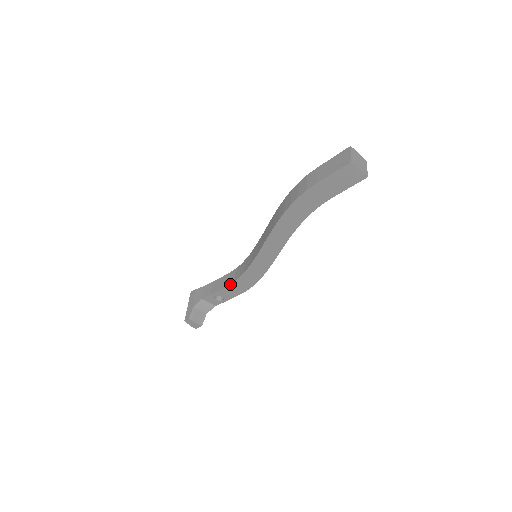
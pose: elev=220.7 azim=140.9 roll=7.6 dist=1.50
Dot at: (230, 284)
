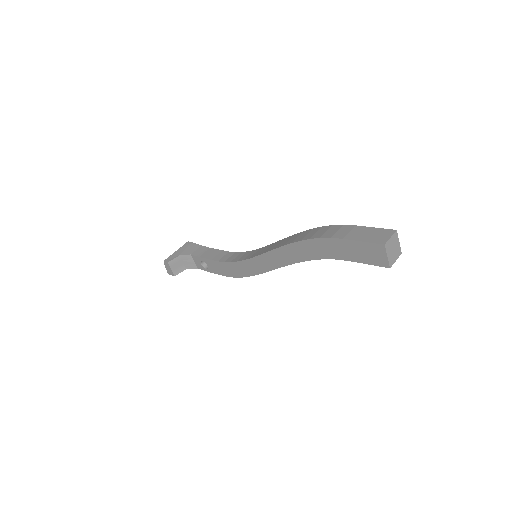
Dot at: (220, 261)
